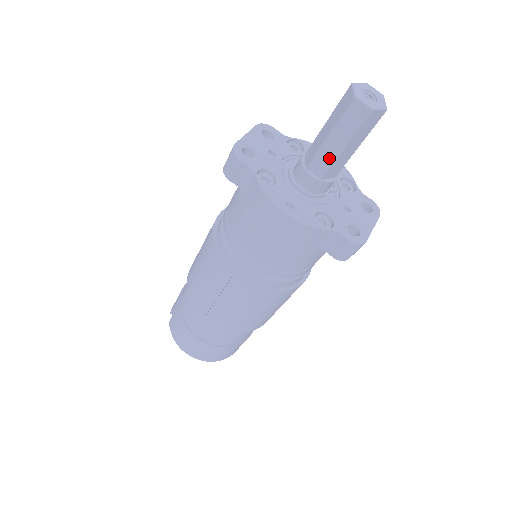
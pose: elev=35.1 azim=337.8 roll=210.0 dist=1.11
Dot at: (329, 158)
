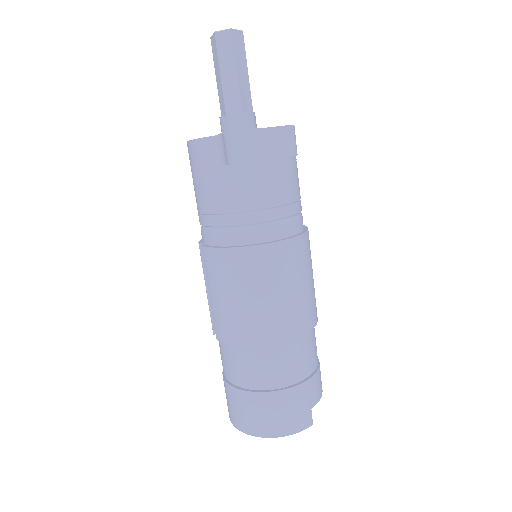
Dot at: (221, 93)
